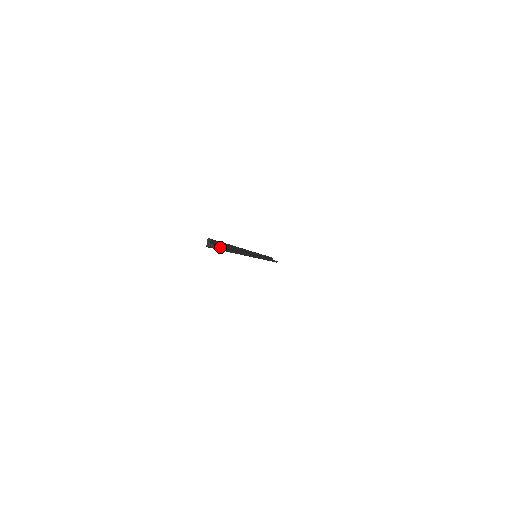
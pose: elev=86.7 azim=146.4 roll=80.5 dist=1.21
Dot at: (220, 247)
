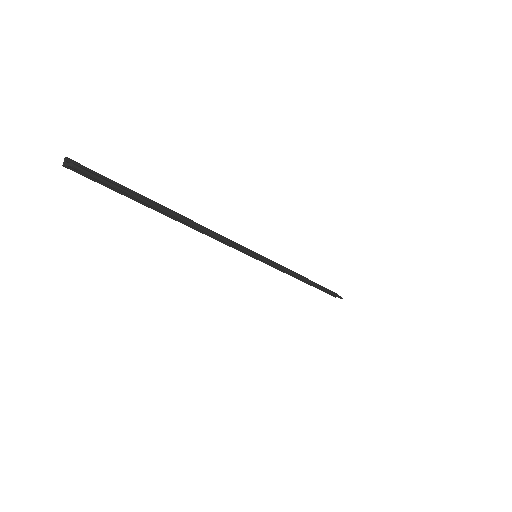
Dot at: (72, 164)
